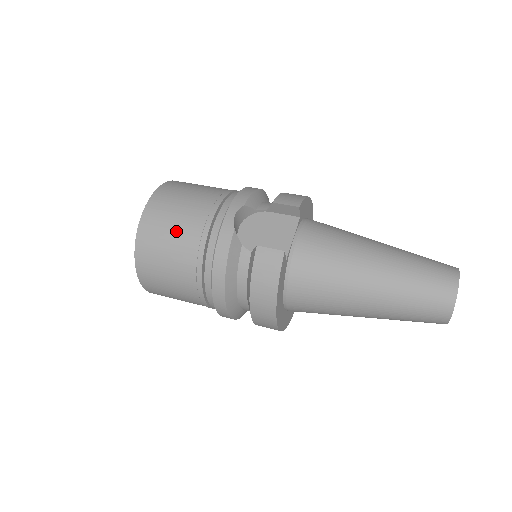
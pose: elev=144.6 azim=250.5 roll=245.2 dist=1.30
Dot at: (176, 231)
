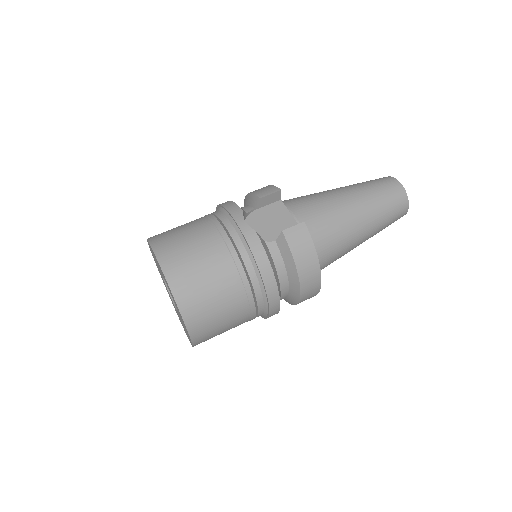
Dot at: (206, 265)
